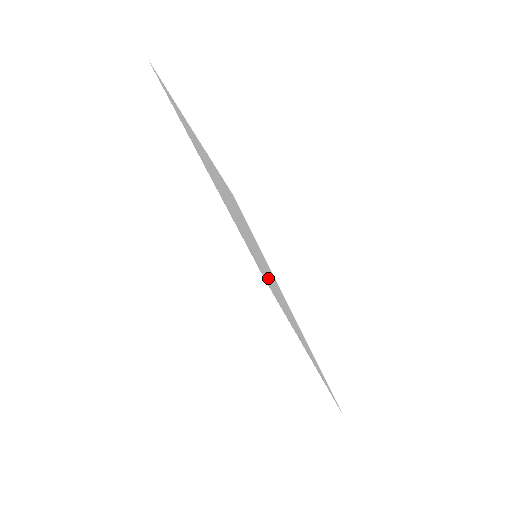
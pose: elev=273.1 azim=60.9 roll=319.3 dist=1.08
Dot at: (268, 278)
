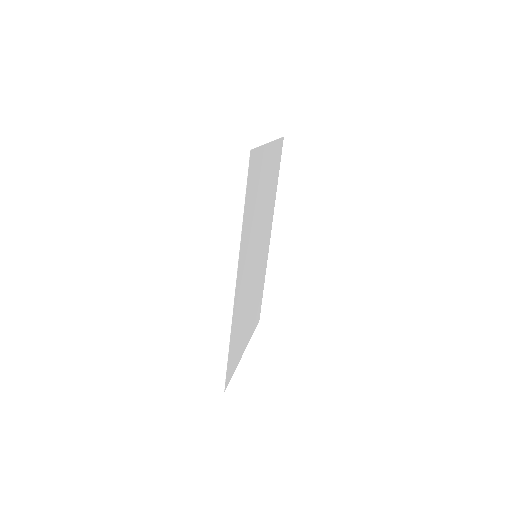
Dot at: (251, 268)
